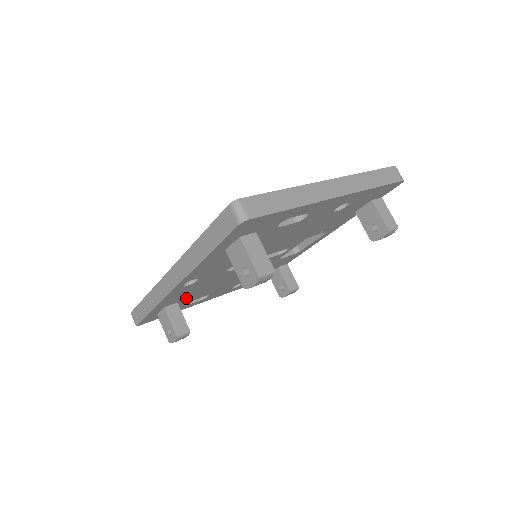
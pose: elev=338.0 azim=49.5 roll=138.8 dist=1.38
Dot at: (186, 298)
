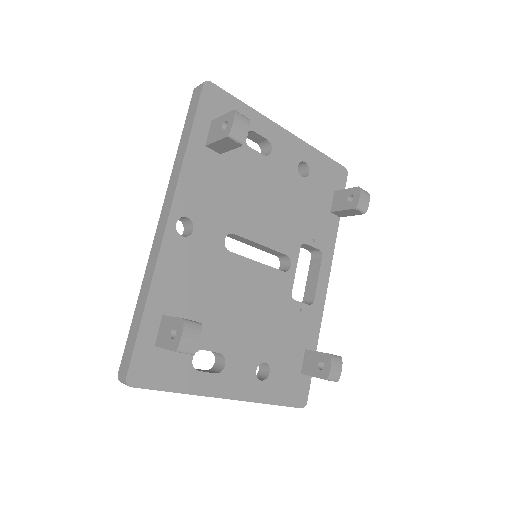
Dot at: (190, 315)
